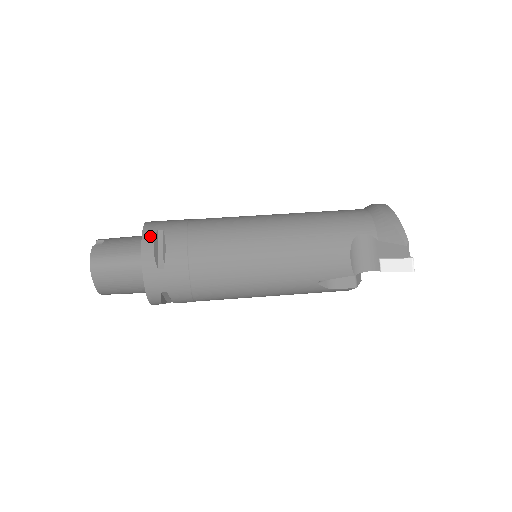
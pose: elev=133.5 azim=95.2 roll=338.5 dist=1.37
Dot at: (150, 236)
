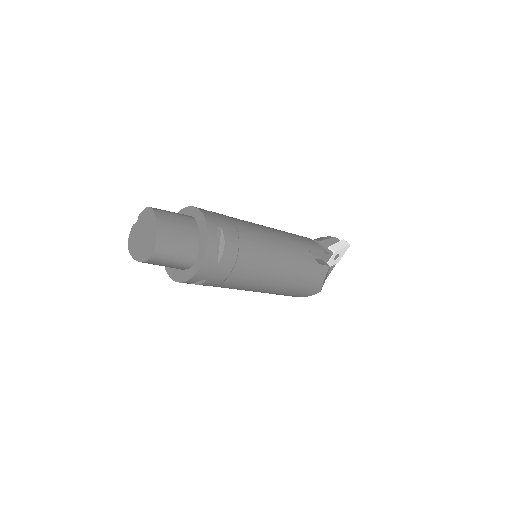
Dot at: occluded
